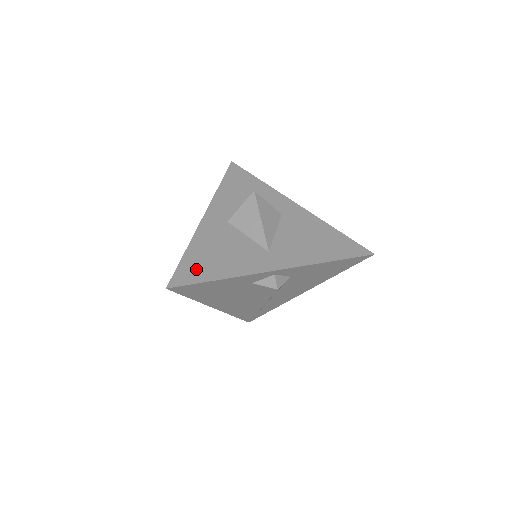
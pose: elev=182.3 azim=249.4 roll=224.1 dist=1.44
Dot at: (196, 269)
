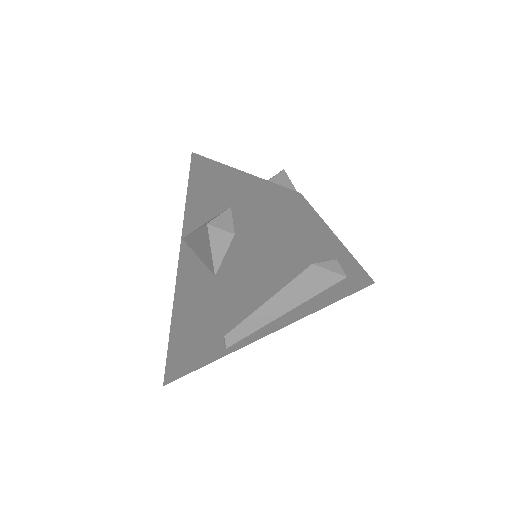
Dot at: occluded
